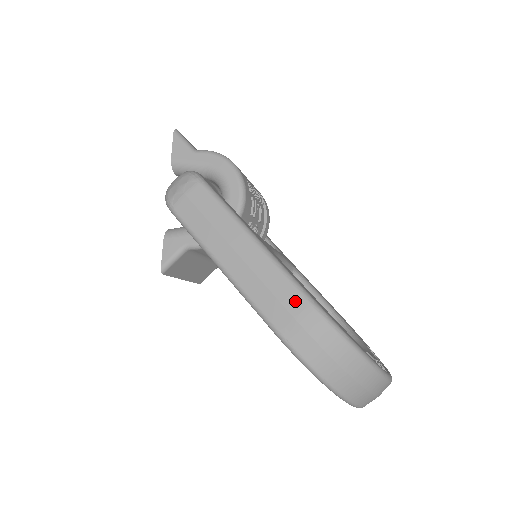
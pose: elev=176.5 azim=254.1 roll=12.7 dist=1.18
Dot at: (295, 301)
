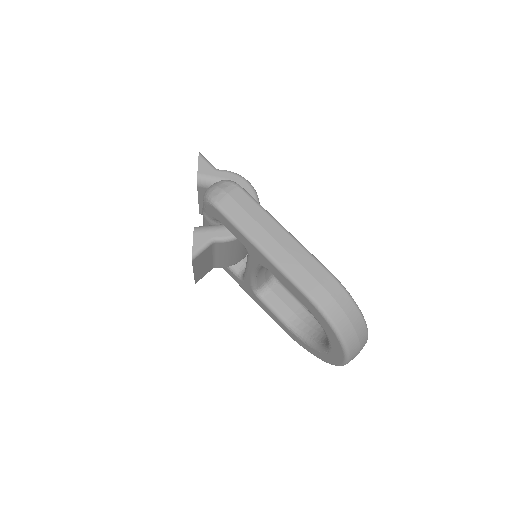
Dot at: (319, 271)
